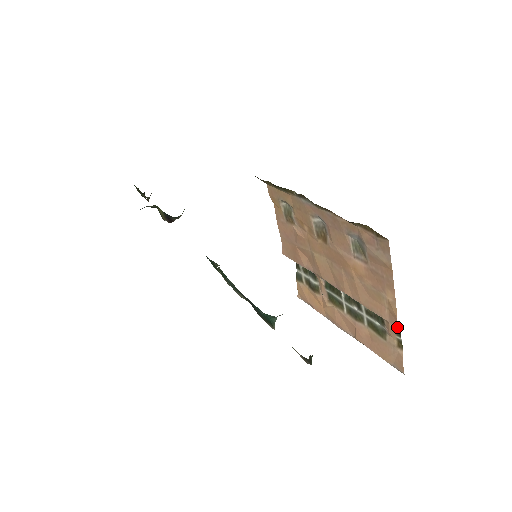
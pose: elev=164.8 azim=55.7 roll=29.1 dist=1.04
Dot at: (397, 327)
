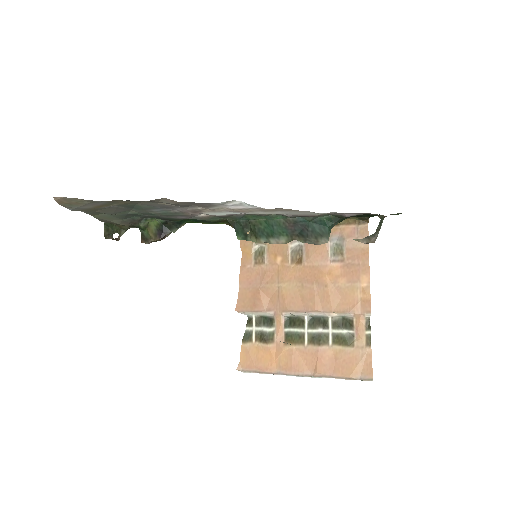
Dot at: (367, 320)
